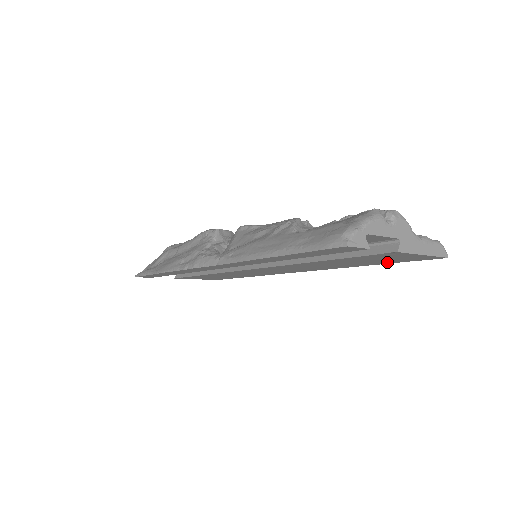
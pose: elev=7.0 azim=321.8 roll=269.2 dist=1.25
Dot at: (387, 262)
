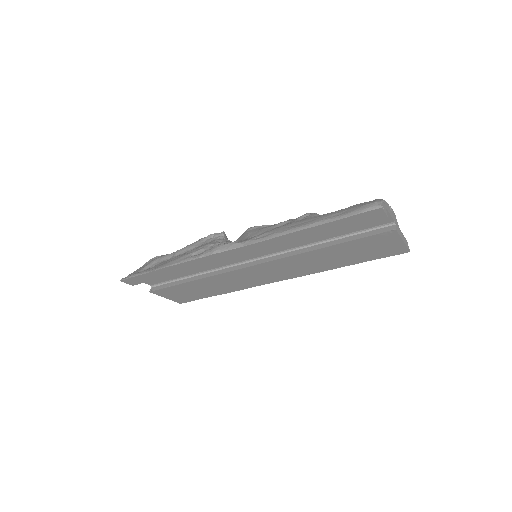
Dot at: (365, 258)
